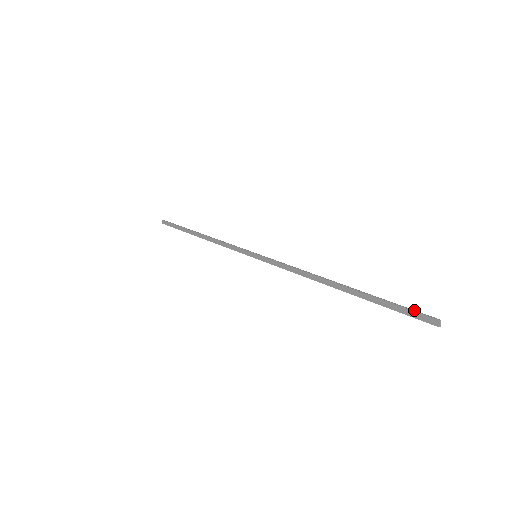
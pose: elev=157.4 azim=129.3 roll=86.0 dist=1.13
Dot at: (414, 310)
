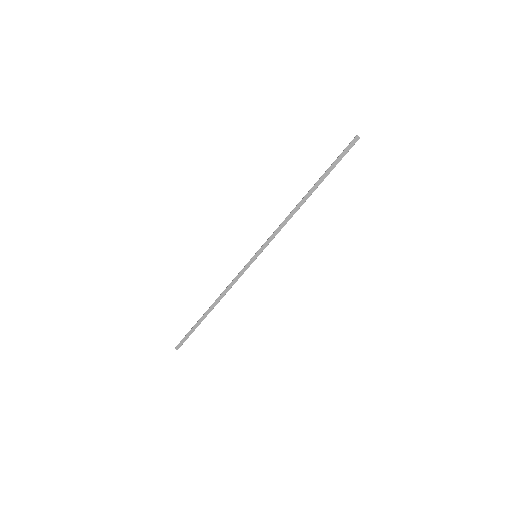
Dot at: (345, 148)
